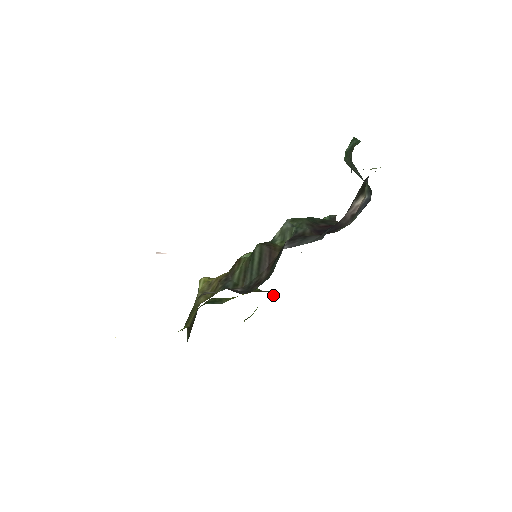
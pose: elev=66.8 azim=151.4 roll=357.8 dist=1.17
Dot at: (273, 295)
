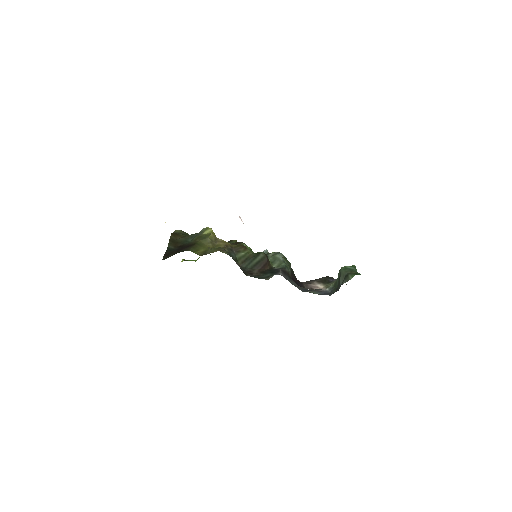
Dot at: occluded
